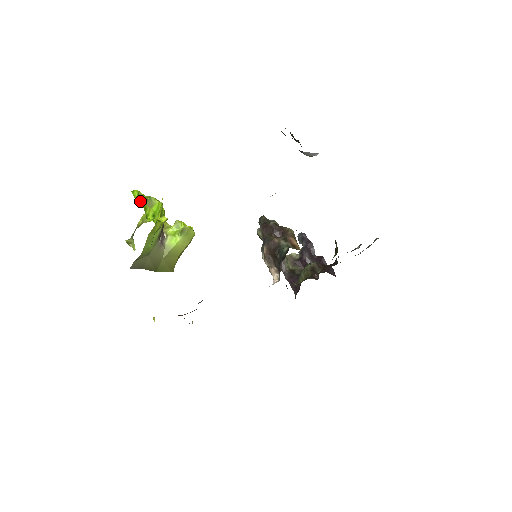
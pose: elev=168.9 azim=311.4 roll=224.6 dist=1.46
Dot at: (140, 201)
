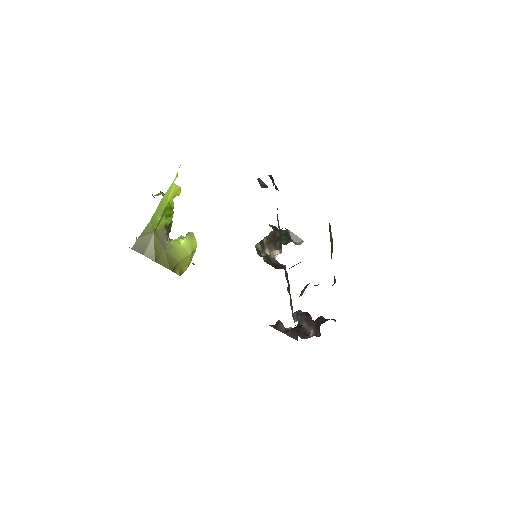
Dot at: (156, 195)
